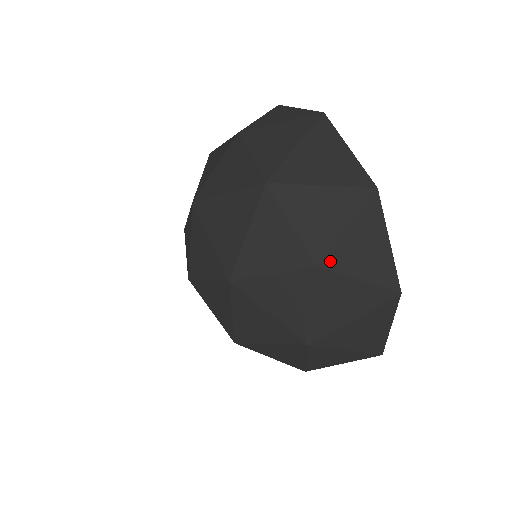
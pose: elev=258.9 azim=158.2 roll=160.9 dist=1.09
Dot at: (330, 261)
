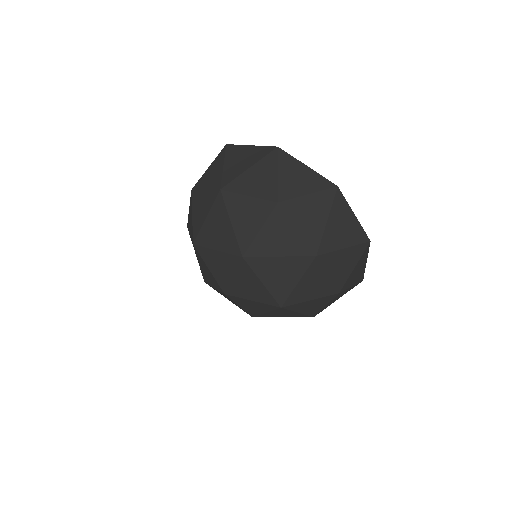
Dot at: (283, 196)
